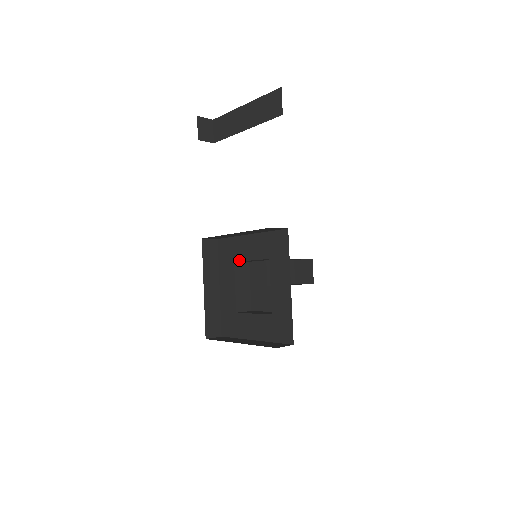
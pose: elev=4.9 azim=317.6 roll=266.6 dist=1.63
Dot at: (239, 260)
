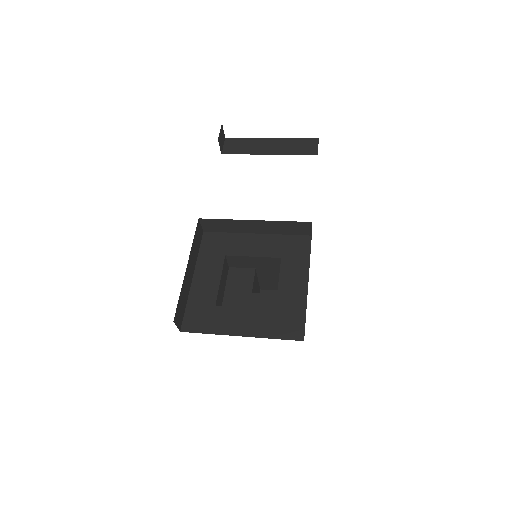
Dot at: (234, 254)
